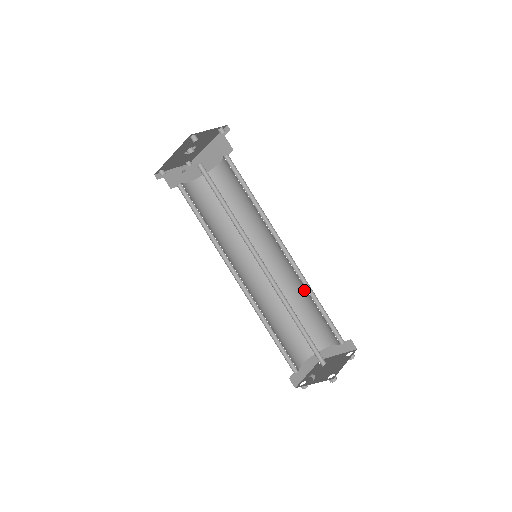
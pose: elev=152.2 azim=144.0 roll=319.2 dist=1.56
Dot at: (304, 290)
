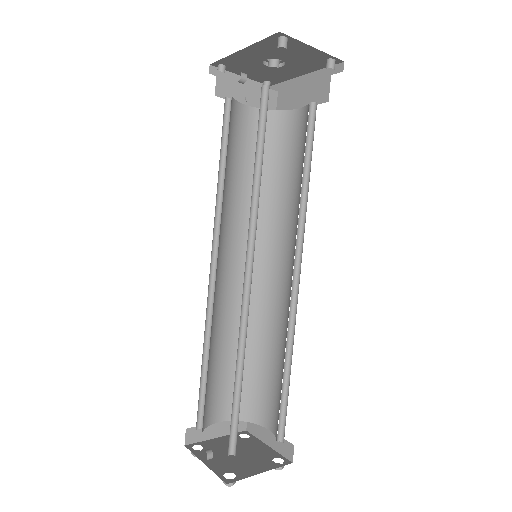
Dot at: (284, 341)
